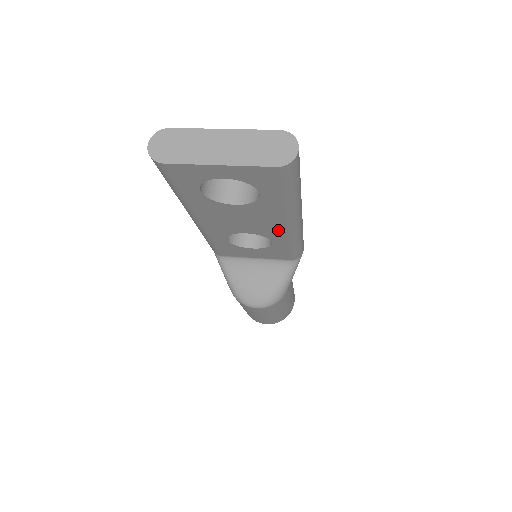
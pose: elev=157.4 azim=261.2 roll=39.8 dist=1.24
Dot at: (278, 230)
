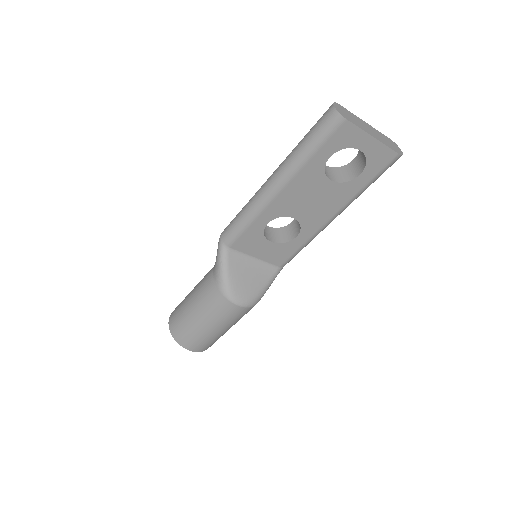
Dot at: (320, 221)
